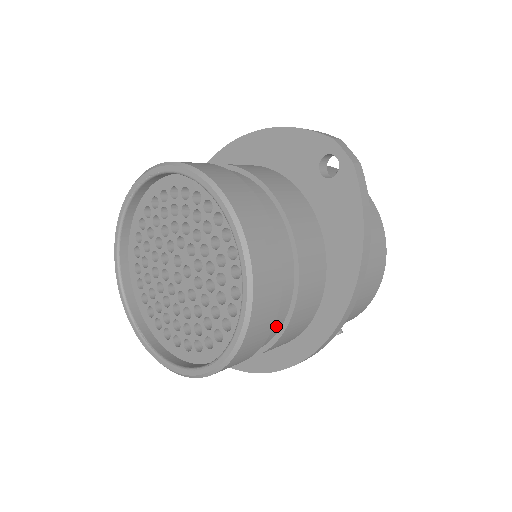
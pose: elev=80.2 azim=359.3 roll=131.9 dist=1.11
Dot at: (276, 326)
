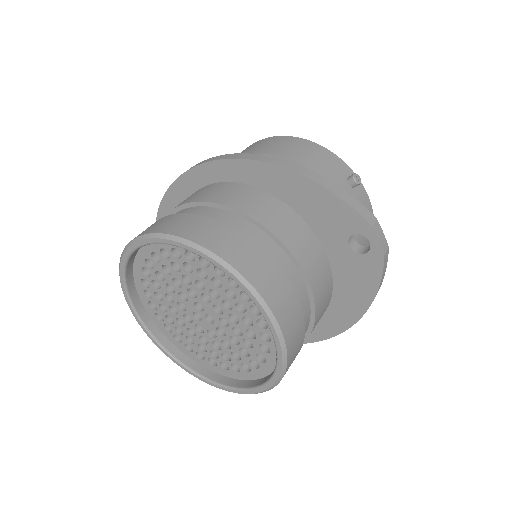
Dot at: occluded
